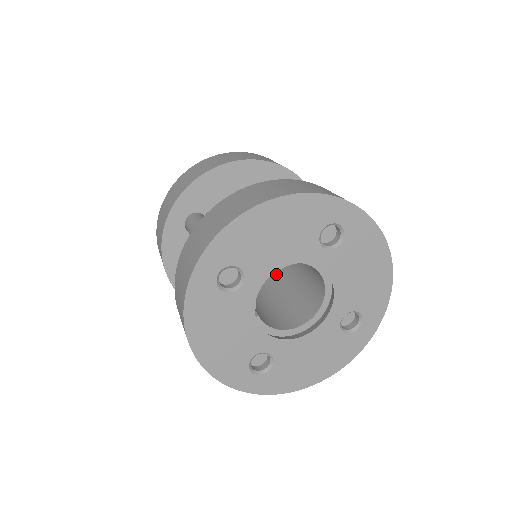
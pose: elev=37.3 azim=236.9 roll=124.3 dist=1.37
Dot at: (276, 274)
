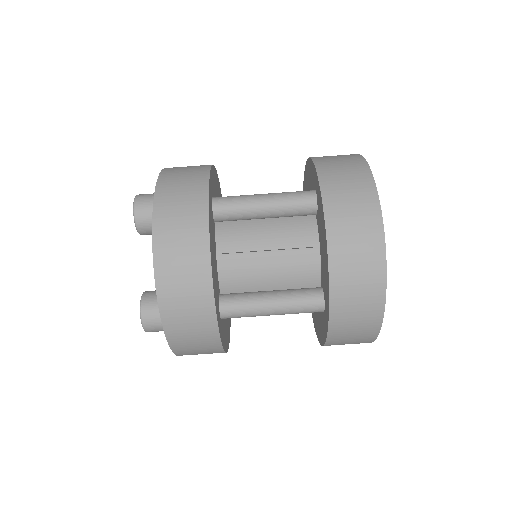
Dot at: occluded
